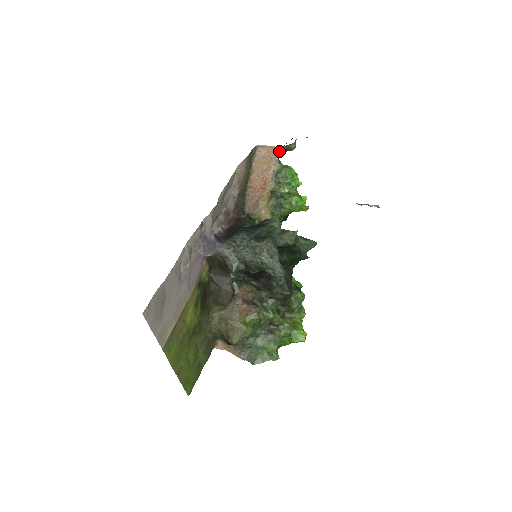
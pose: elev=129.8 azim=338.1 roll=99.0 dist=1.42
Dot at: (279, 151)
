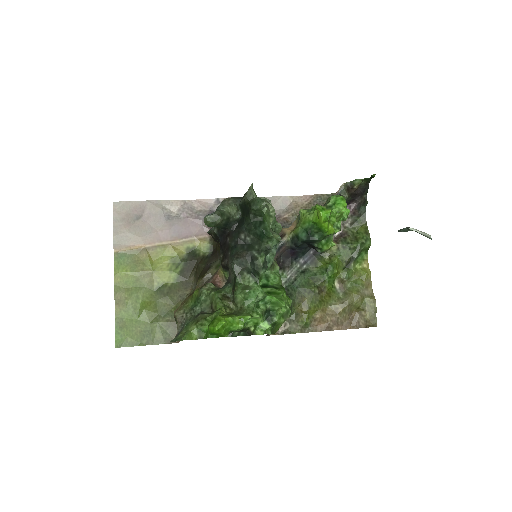
Dot at: (343, 188)
